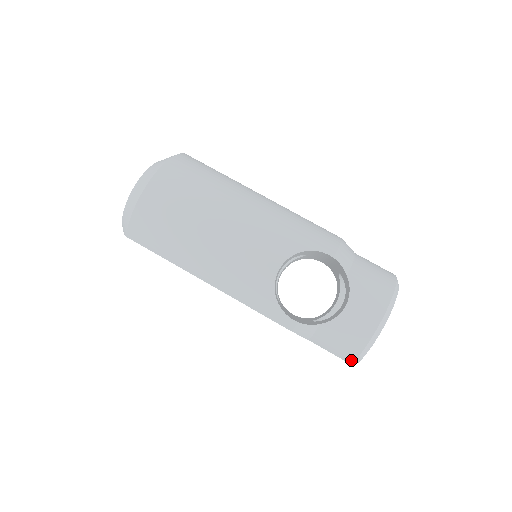
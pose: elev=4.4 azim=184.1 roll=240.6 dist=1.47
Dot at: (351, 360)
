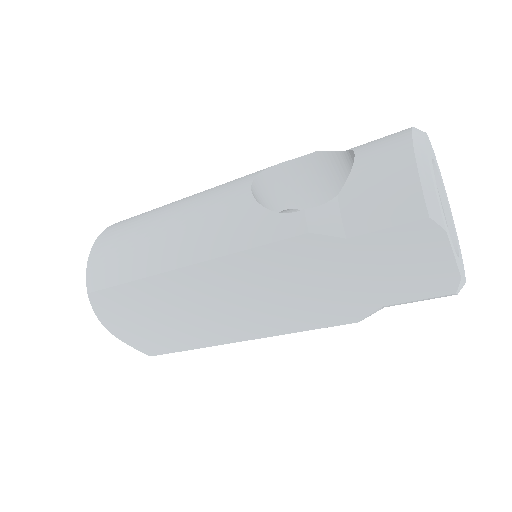
Dot at: (420, 207)
